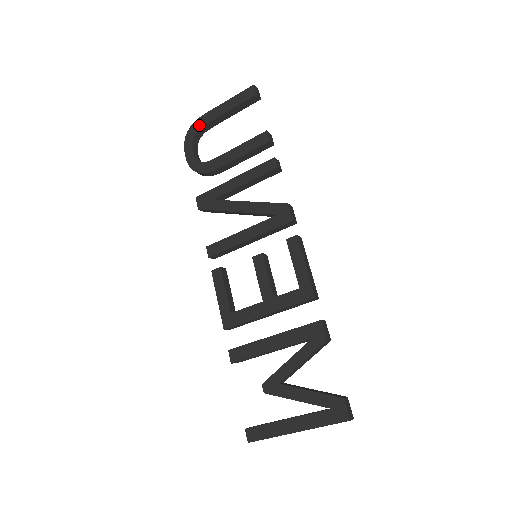
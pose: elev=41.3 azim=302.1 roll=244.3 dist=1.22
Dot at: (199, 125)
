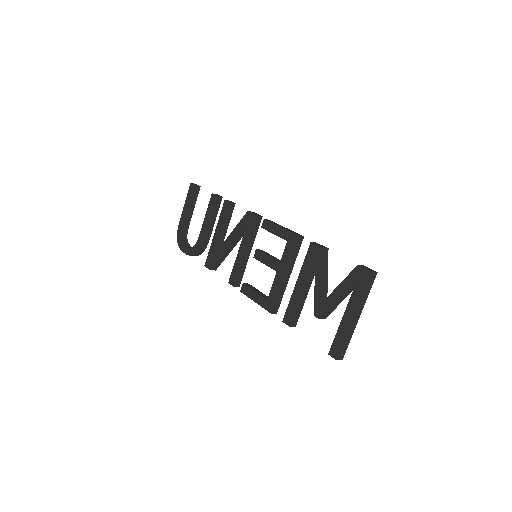
Dot at: (180, 231)
